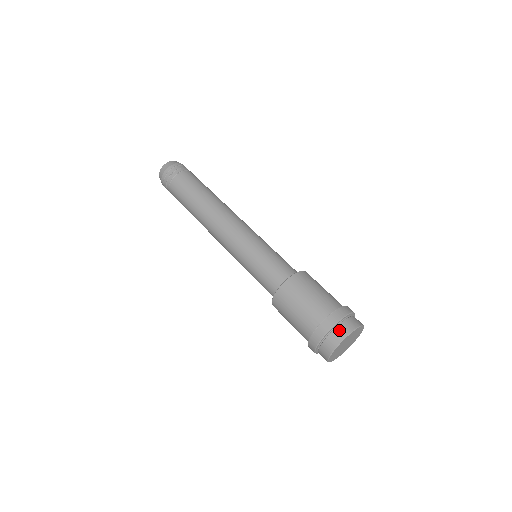
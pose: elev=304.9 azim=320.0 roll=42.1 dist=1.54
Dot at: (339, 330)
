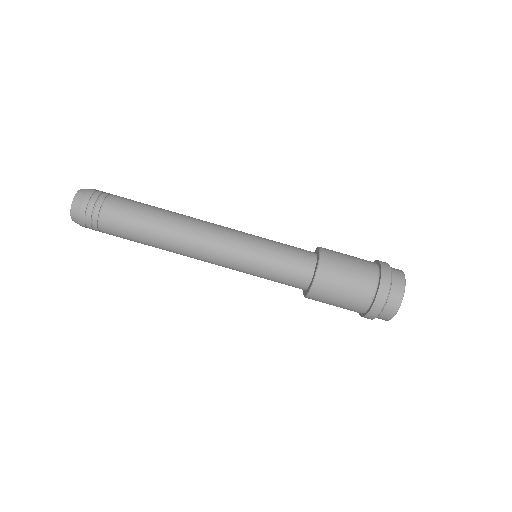
Dot at: (393, 299)
